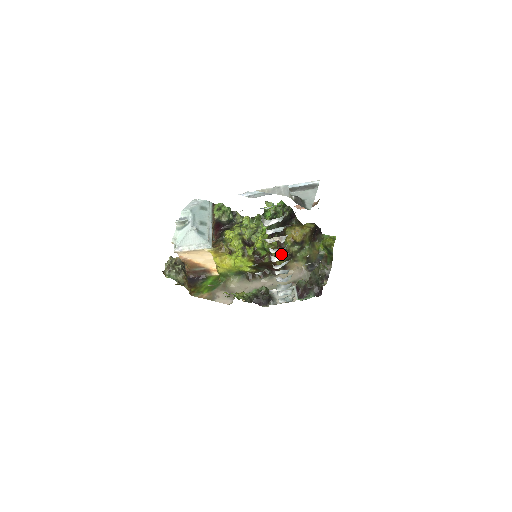
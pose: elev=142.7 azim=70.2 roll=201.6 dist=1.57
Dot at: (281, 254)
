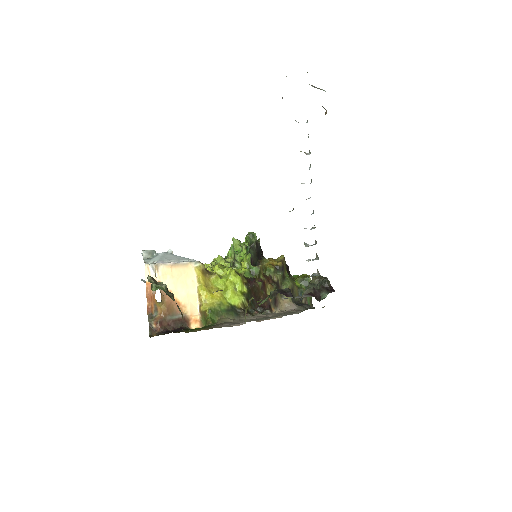
Dot at: (268, 281)
